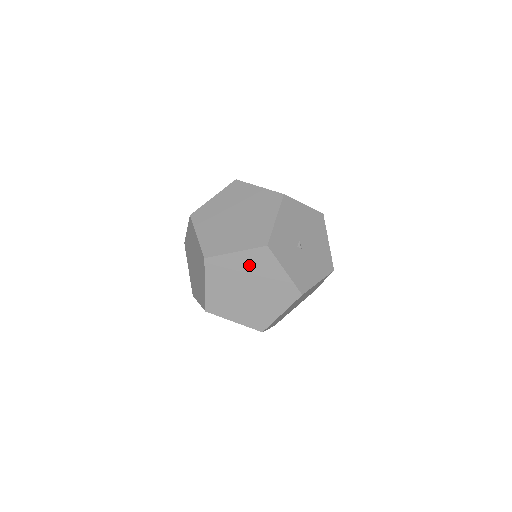
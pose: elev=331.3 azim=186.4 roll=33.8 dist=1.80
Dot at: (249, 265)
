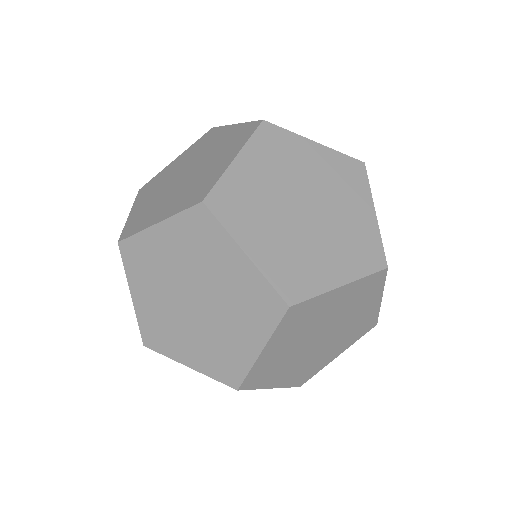
Dot at: (346, 302)
